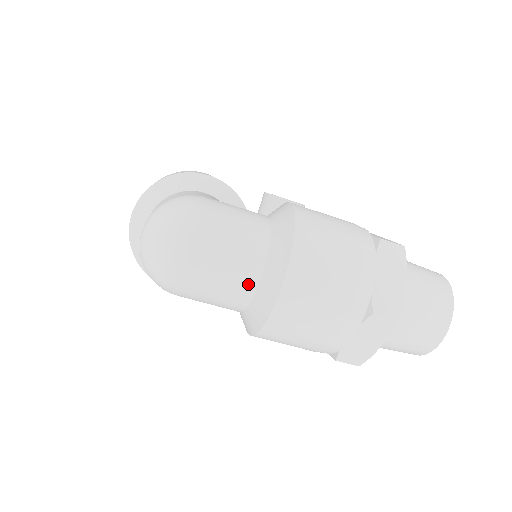
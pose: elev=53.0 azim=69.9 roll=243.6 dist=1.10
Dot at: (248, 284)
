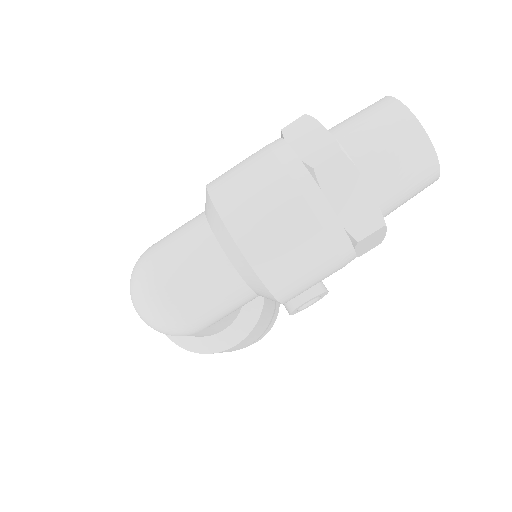
Dot at: (215, 258)
